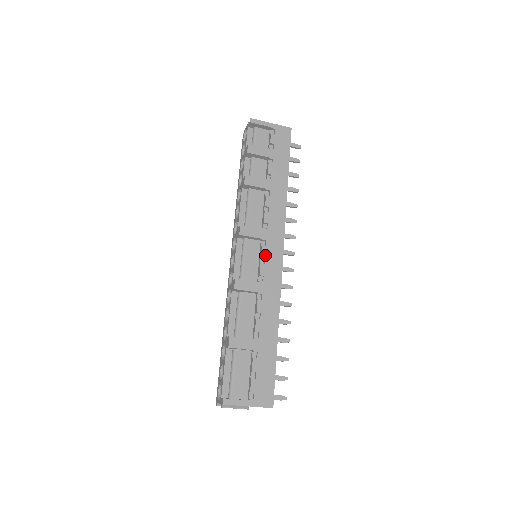
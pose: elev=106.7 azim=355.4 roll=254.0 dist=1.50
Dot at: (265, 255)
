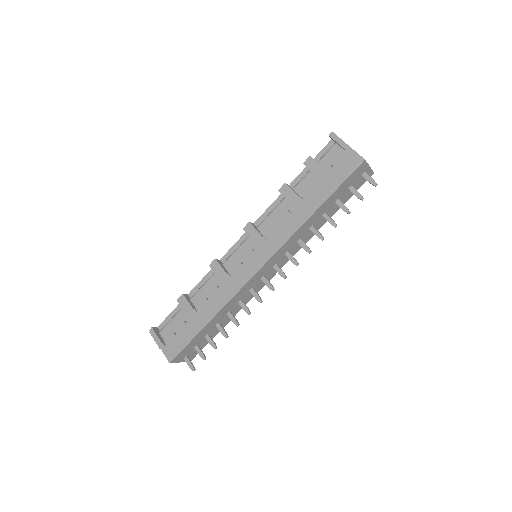
Dot at: (248, 258)
